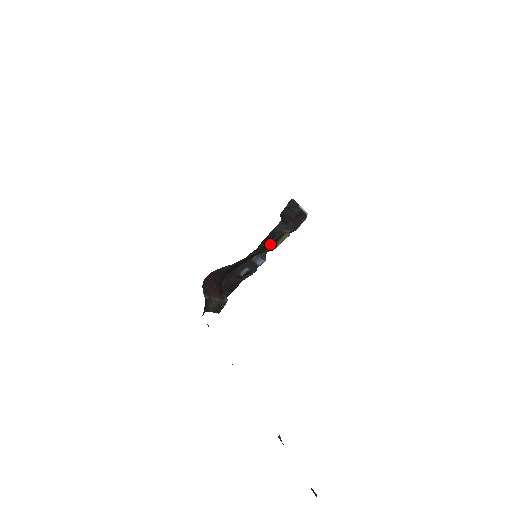
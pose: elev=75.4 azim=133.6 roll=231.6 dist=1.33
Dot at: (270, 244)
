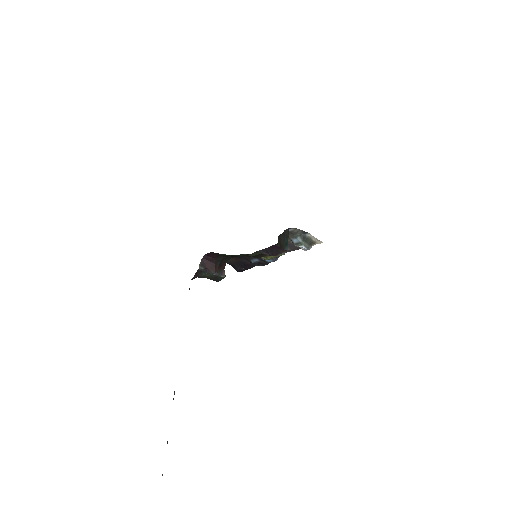
Dot at: (254, 256)
